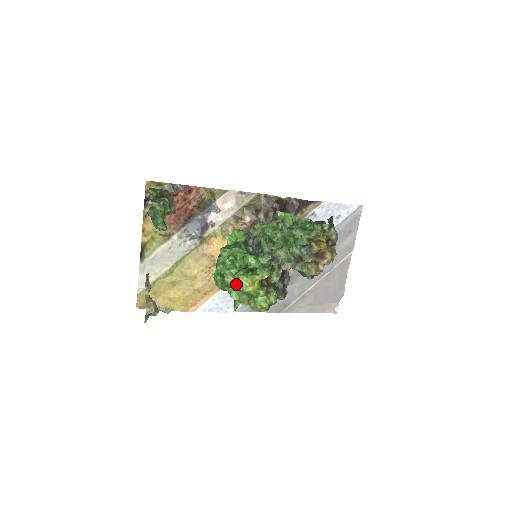
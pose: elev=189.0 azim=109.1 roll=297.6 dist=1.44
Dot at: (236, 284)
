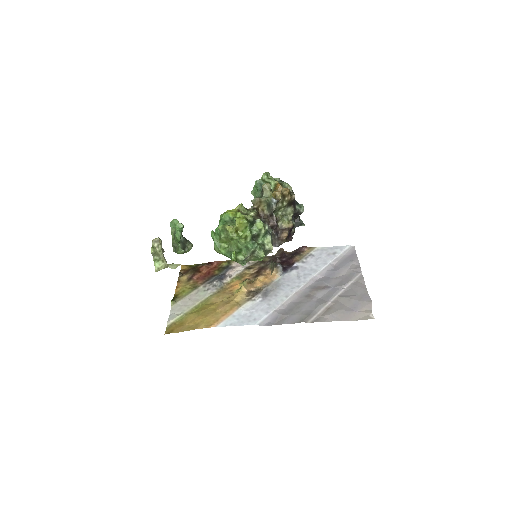
Dot at: (221, 219)
